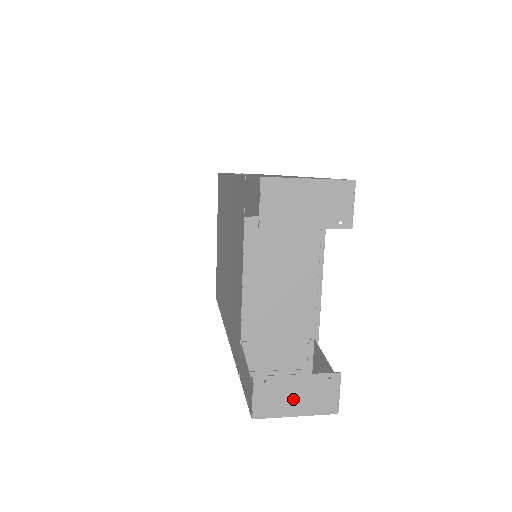
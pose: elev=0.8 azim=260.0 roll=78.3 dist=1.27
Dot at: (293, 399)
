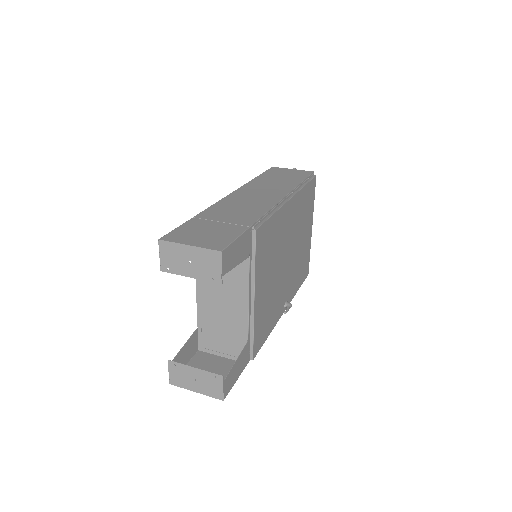
Dot at: (193, 381)
